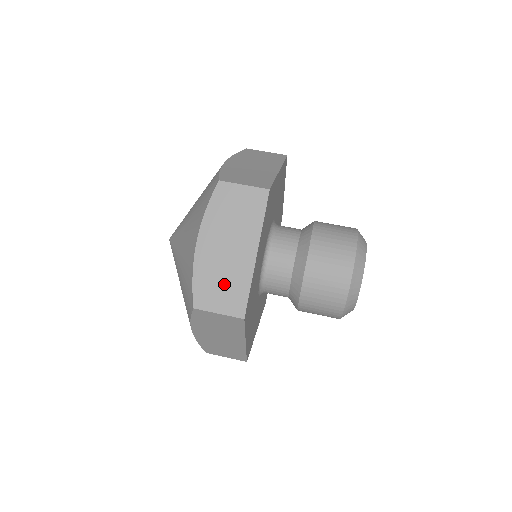
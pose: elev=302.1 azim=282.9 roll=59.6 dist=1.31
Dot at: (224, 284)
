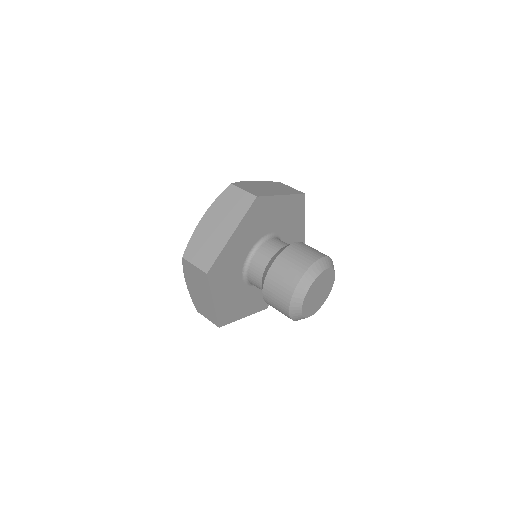
Dot at: (256, 189)
